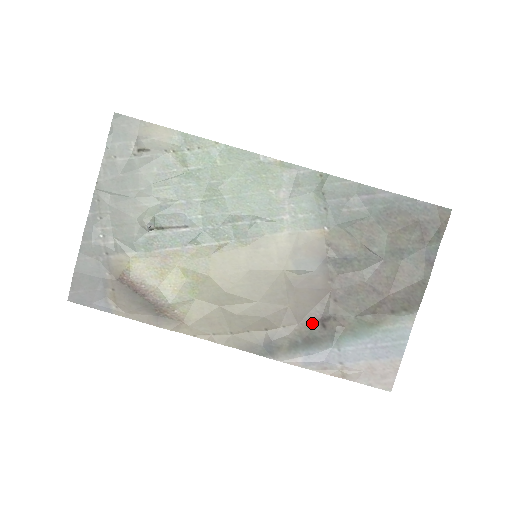
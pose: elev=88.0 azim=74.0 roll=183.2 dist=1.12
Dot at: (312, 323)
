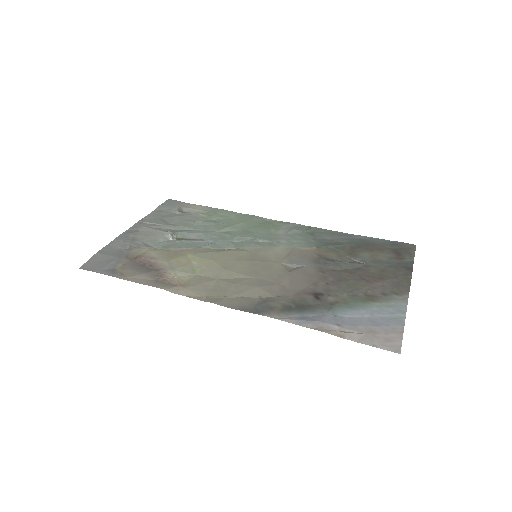
Dot at: (306, 295)
